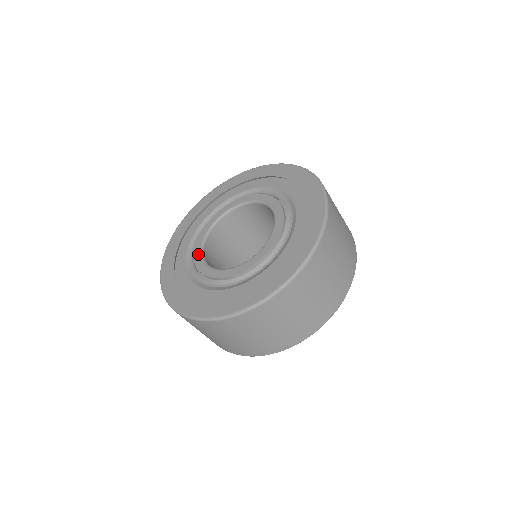
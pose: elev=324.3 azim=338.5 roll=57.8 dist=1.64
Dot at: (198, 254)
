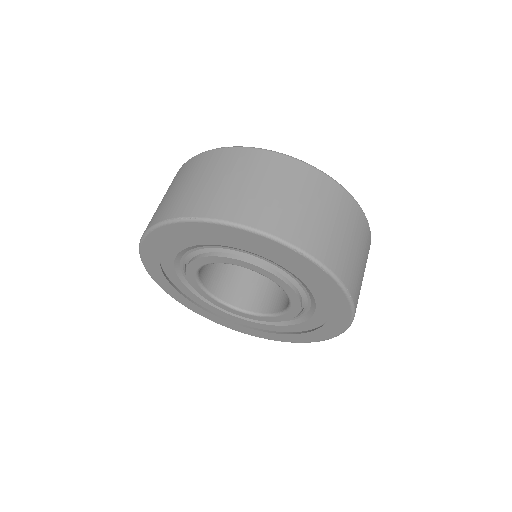
Dot at: occluded
